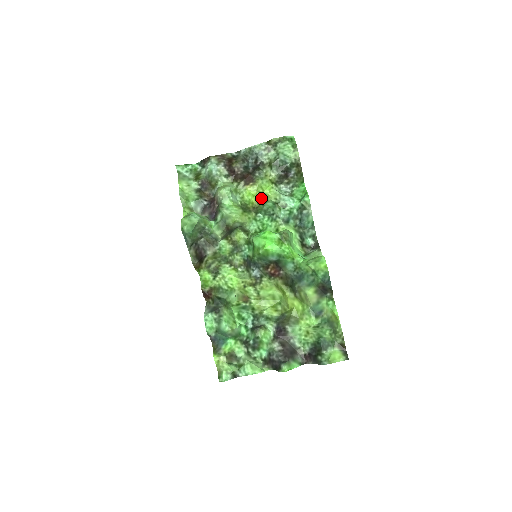
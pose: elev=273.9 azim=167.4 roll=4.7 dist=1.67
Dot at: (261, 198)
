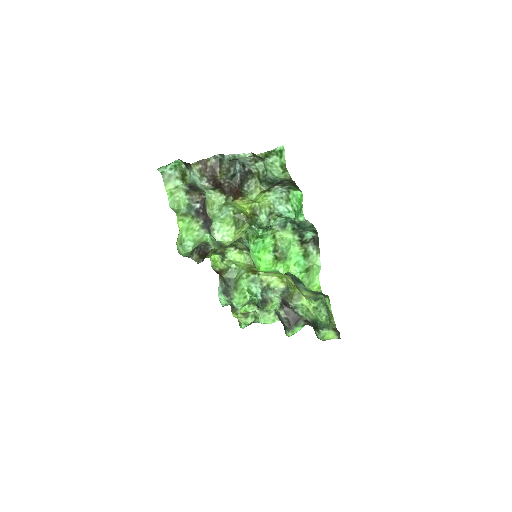
Dot at: (254, 209)
